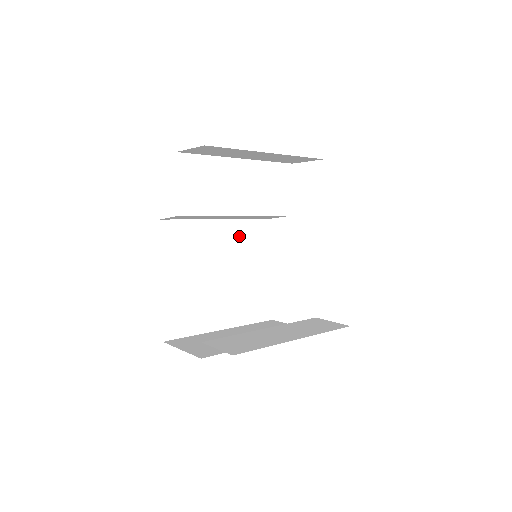
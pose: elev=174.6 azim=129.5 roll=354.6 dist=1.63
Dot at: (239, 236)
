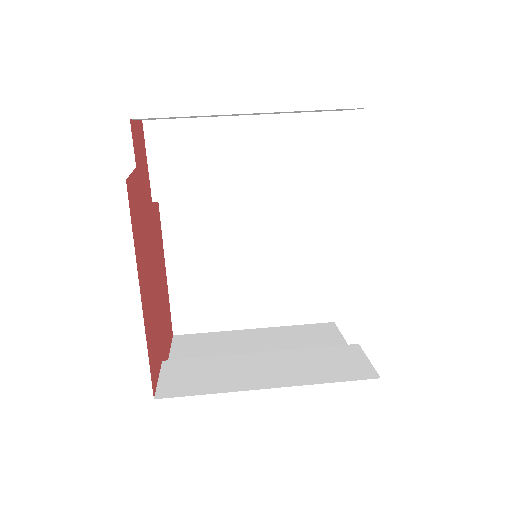
Dot at: (278, 214)
